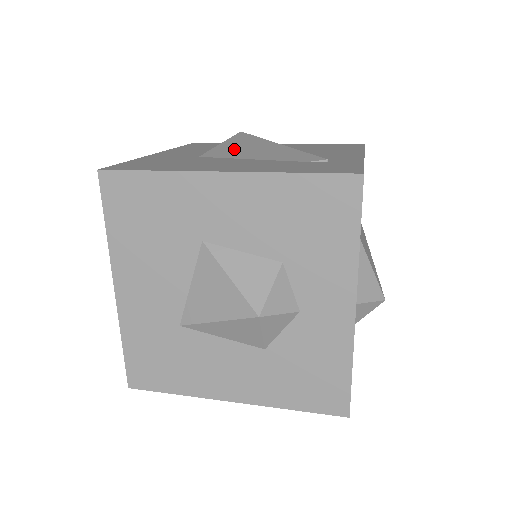
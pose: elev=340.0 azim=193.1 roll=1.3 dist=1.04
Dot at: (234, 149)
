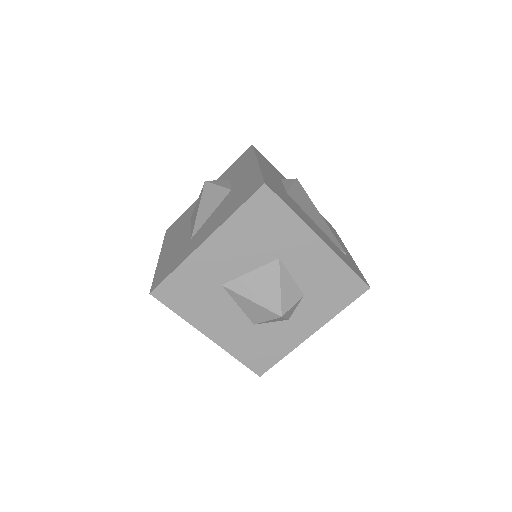
Dot at: (302, 201)
